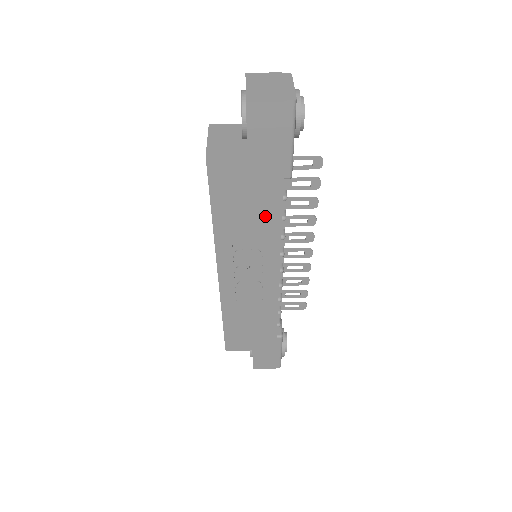
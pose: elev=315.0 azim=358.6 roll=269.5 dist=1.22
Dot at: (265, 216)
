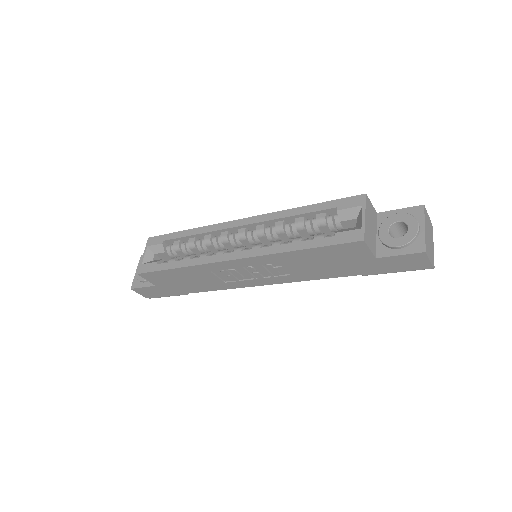
Dot at: (319, 272)
